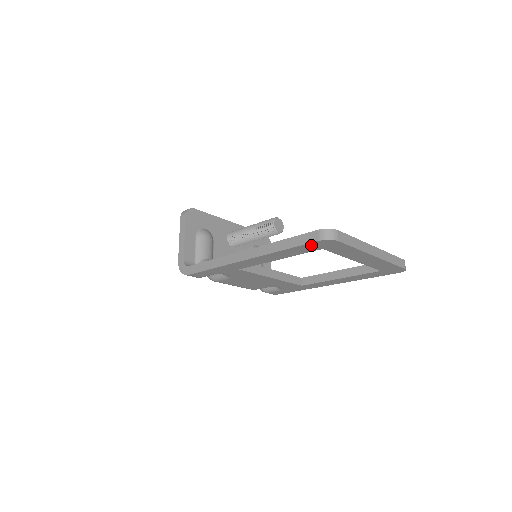
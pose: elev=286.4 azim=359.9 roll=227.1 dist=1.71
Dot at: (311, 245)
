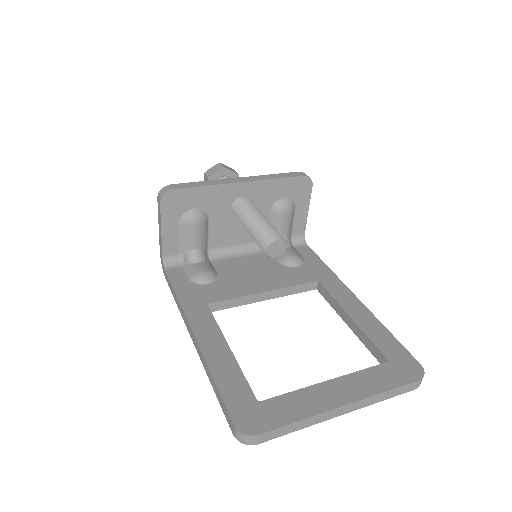
Dot at: occluded
